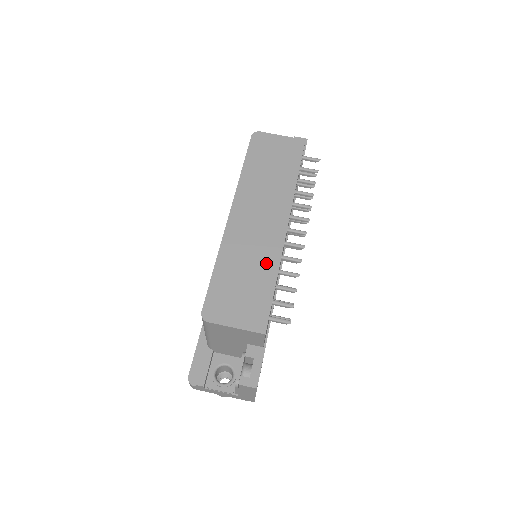
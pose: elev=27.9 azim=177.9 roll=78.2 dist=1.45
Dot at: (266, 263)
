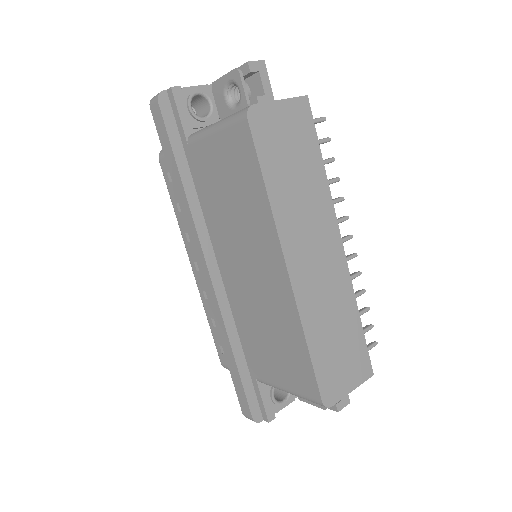
Dot at: (345, 305)
